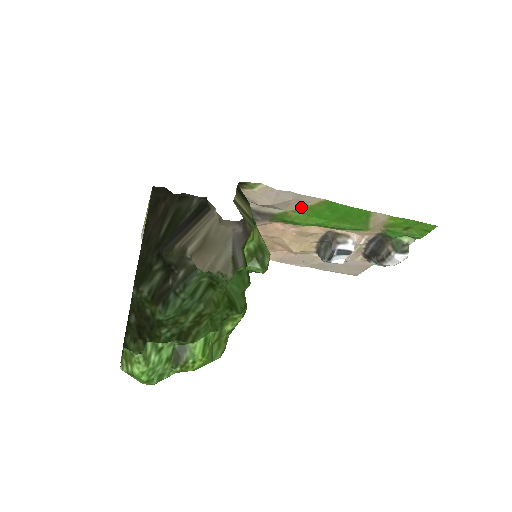
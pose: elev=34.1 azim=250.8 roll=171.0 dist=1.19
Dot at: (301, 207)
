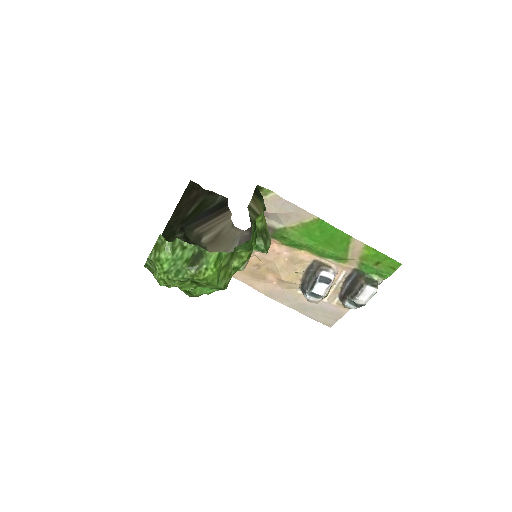
Dot at: (298, 224)
